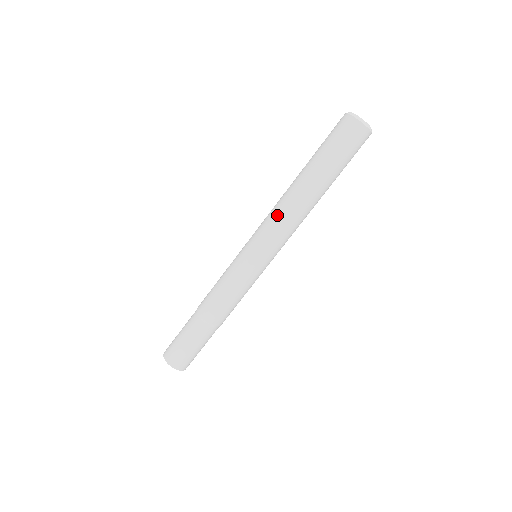
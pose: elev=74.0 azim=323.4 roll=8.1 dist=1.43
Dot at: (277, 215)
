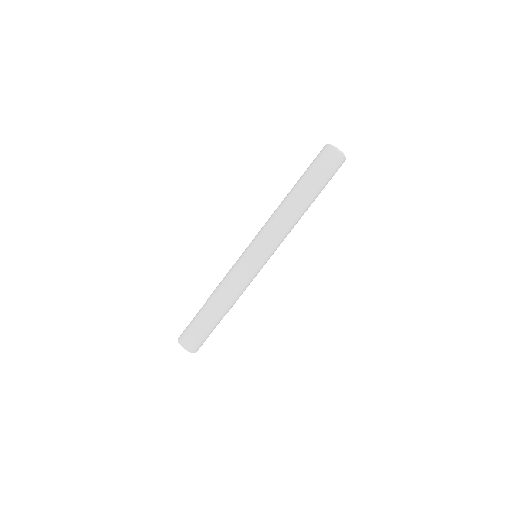
Dot at: (274, 222)
